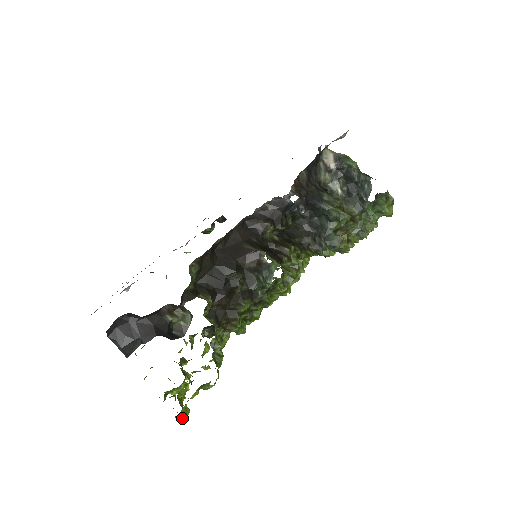
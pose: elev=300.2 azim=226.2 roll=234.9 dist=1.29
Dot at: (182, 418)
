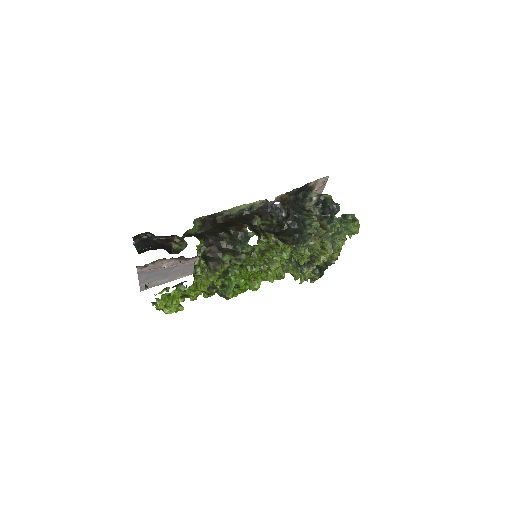
Dot at: (160, 302)
